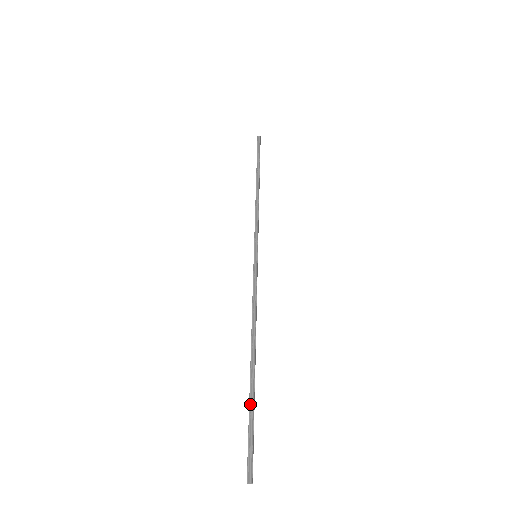
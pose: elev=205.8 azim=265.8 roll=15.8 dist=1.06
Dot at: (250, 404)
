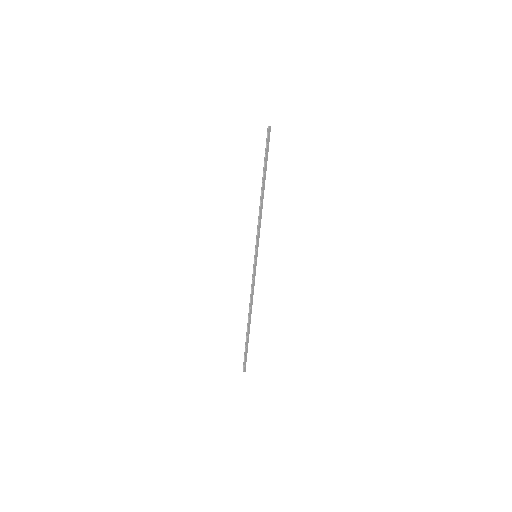
Dot at: (246, 342)
